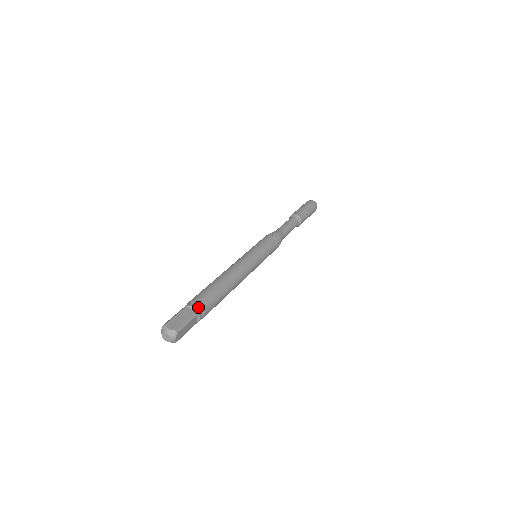
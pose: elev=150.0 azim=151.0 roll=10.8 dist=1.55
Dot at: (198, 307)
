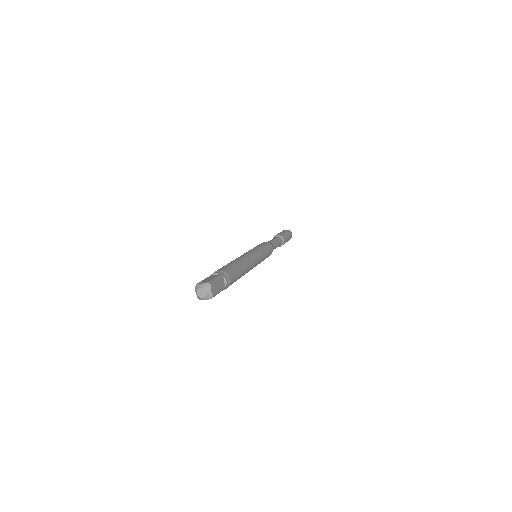
Dot at: (221, 272)
